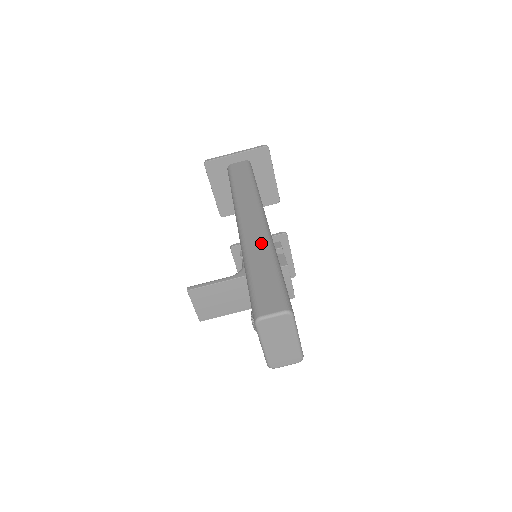
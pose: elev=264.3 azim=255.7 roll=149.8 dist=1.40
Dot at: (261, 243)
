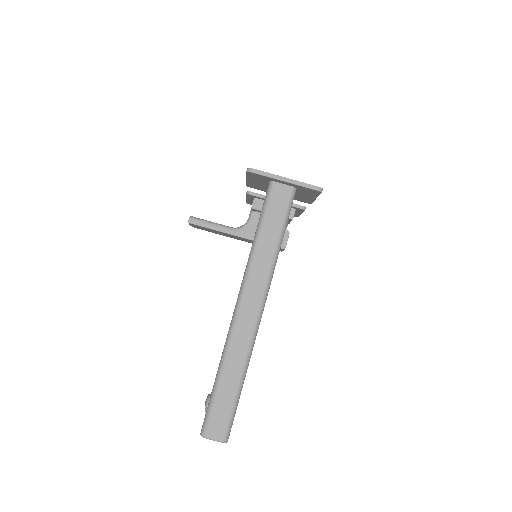
Dot at: (241, 354)
